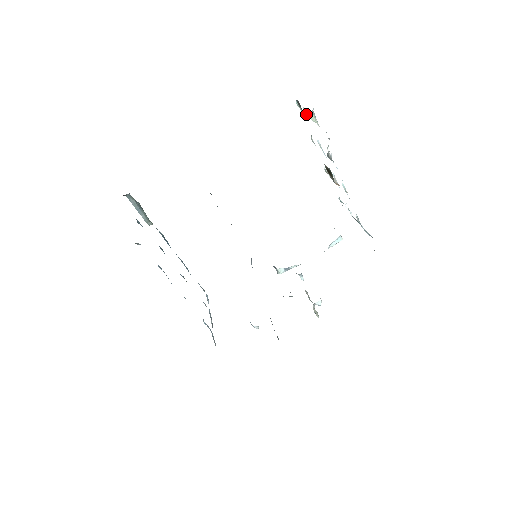
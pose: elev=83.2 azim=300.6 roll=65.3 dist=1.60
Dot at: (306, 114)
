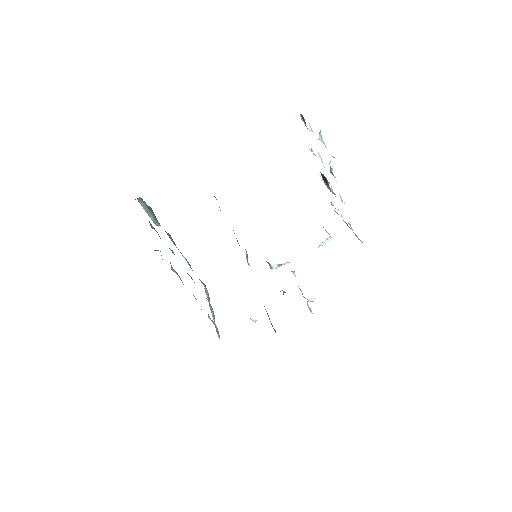
Dot at: occluded
